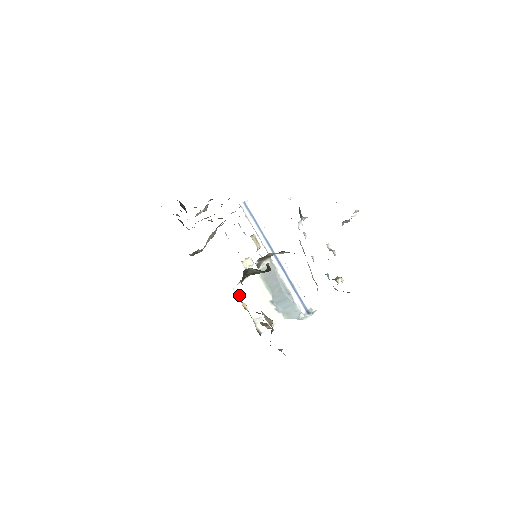
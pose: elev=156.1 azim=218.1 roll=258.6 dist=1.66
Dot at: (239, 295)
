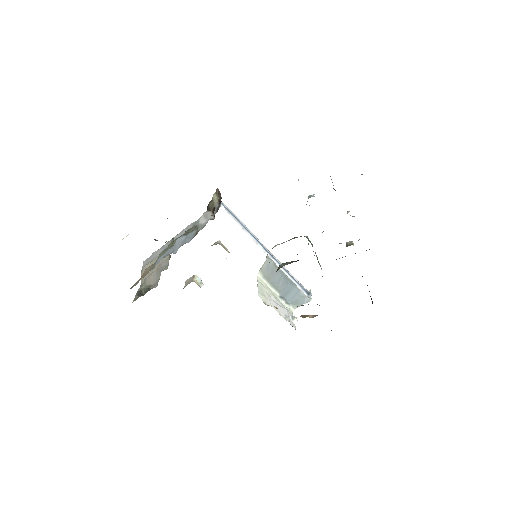
Dot at: (264, 301)
